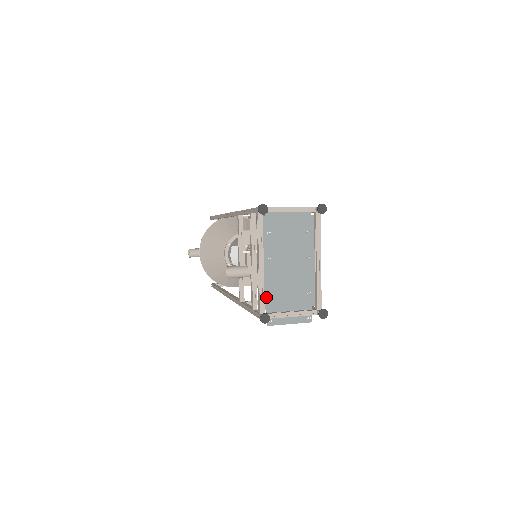
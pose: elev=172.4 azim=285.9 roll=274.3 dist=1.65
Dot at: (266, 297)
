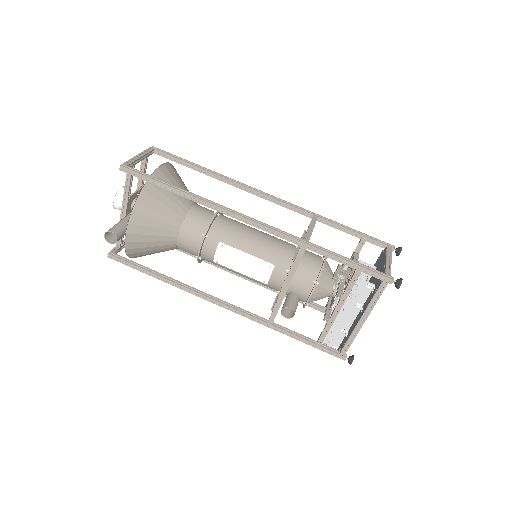
Dot at: (346, 339)
